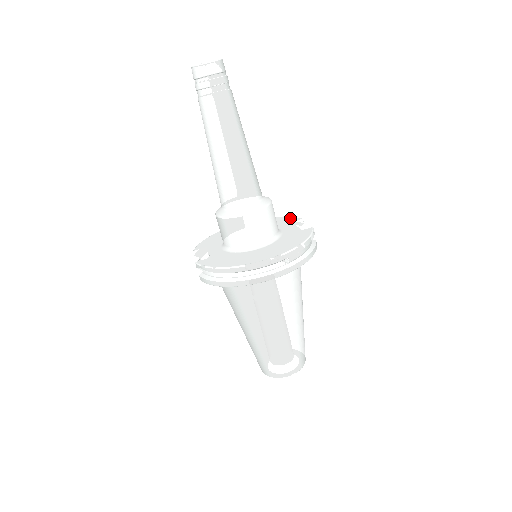
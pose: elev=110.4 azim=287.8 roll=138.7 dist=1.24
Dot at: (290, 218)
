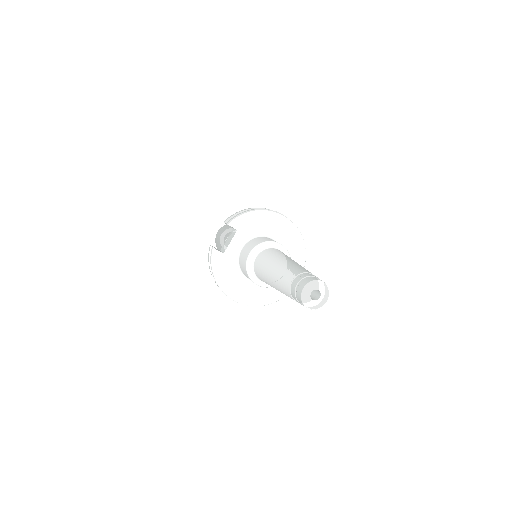
Dot at: (302, 257)
